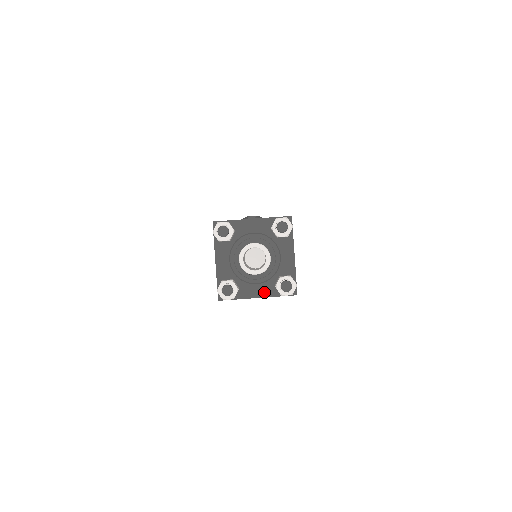
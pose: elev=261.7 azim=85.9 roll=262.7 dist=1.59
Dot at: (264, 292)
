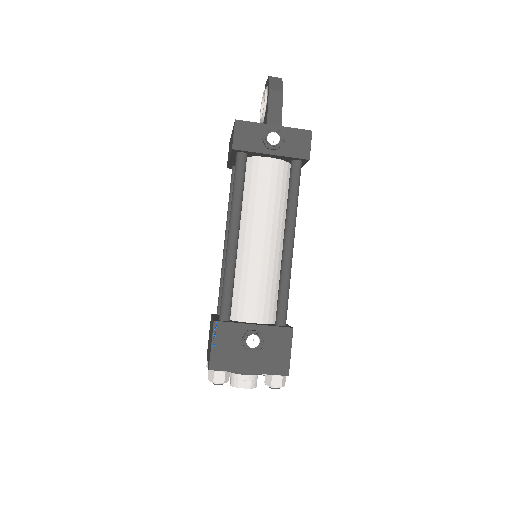
Dot at: occluded
